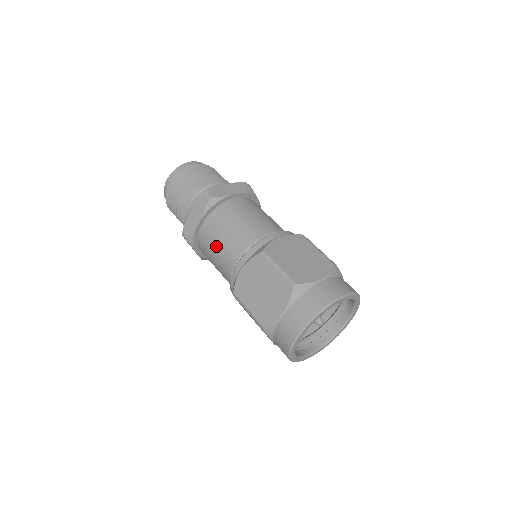
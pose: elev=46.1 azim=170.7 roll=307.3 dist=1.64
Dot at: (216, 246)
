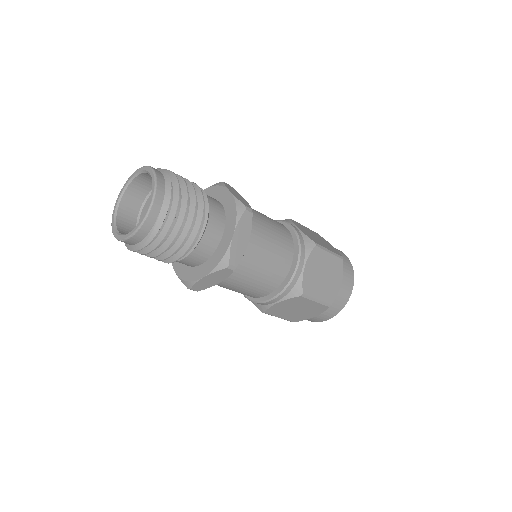
Dot at: (238, 289)
